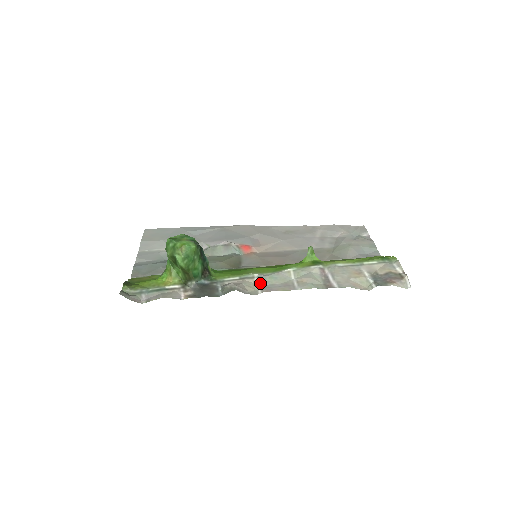
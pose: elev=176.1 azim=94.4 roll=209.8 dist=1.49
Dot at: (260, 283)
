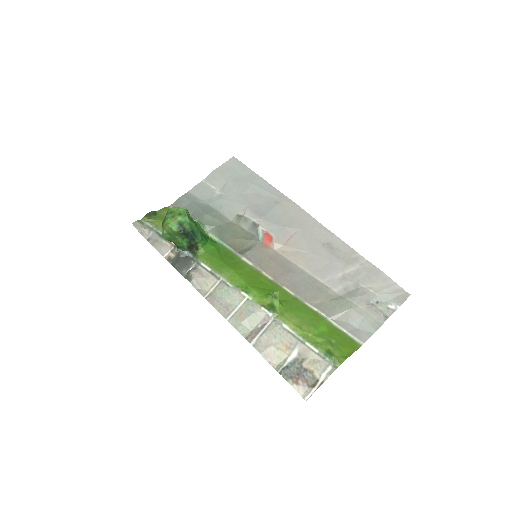
Dot at: (216, 288)
